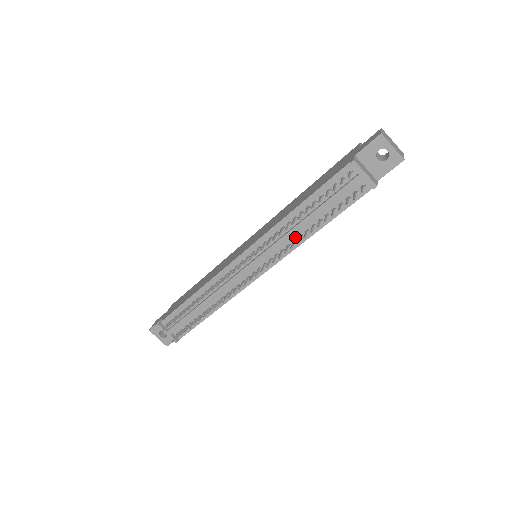
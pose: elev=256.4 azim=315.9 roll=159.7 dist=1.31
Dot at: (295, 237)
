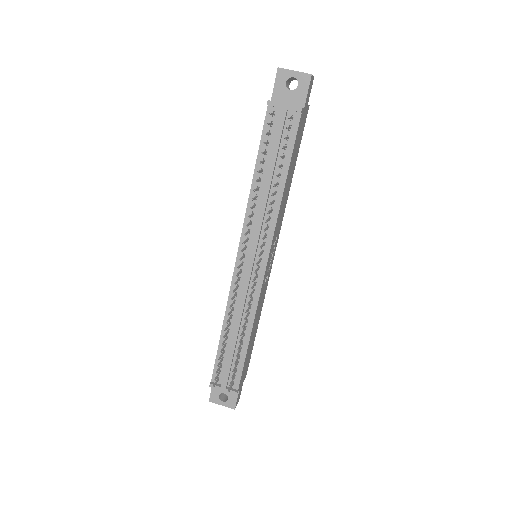
Dot at: (270, 206)
